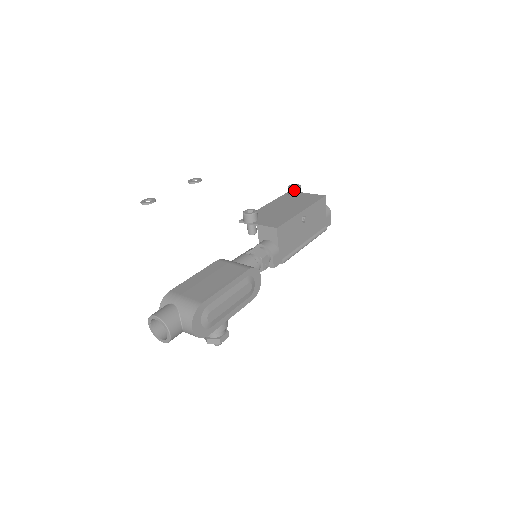
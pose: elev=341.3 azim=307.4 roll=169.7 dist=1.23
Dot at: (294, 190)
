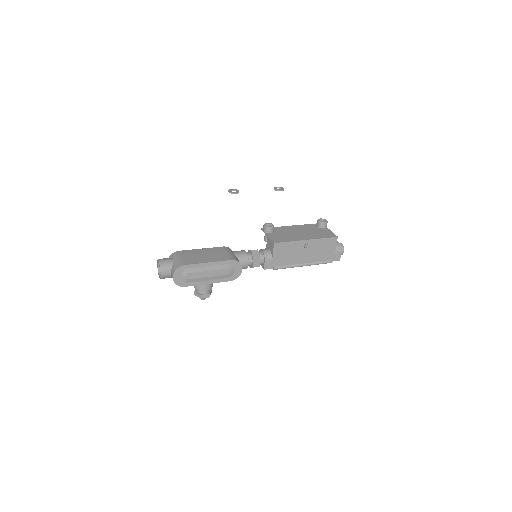
Dot at: (320, 223)
